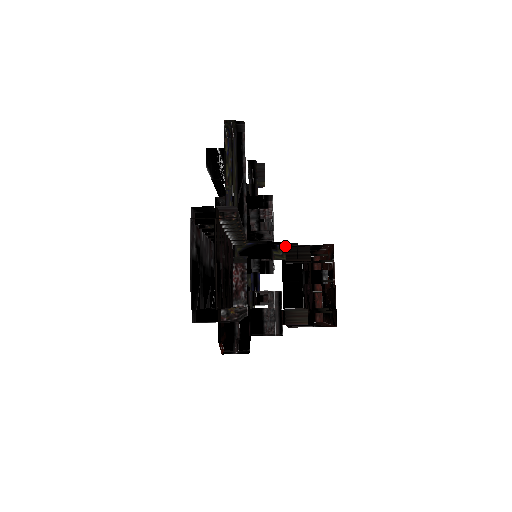
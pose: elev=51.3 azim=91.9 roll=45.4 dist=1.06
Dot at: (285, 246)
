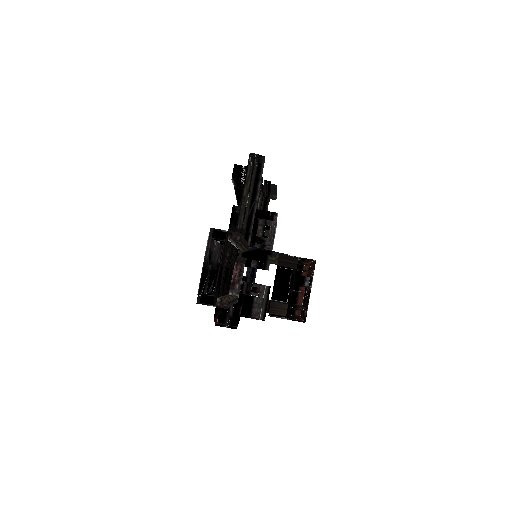
Dot at: occluded
